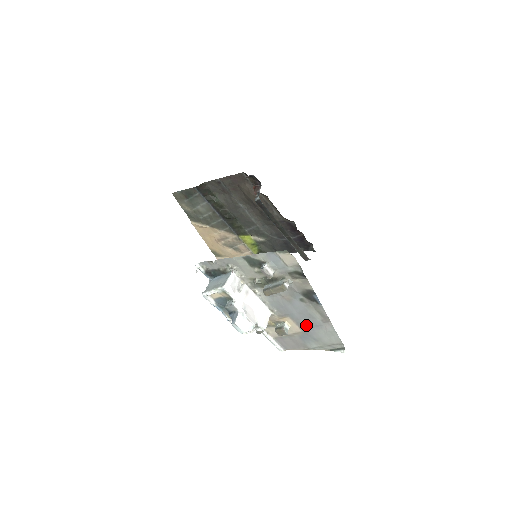
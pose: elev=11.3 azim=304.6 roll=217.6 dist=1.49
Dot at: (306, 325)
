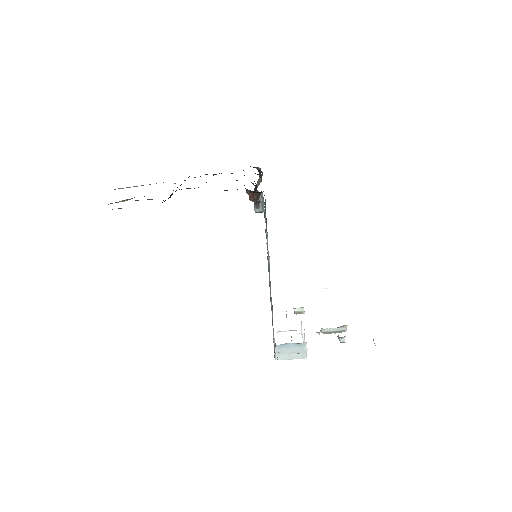
Dot at: occluded
